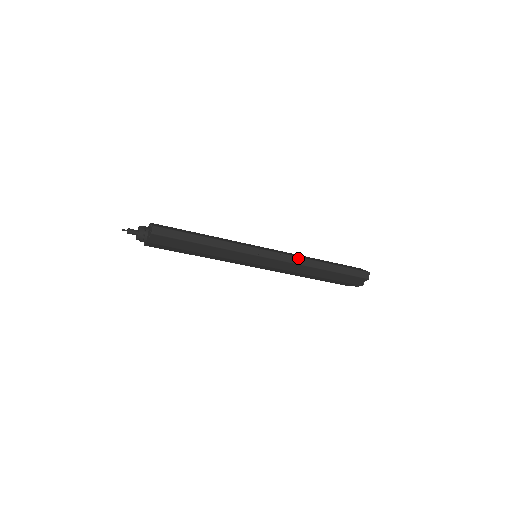
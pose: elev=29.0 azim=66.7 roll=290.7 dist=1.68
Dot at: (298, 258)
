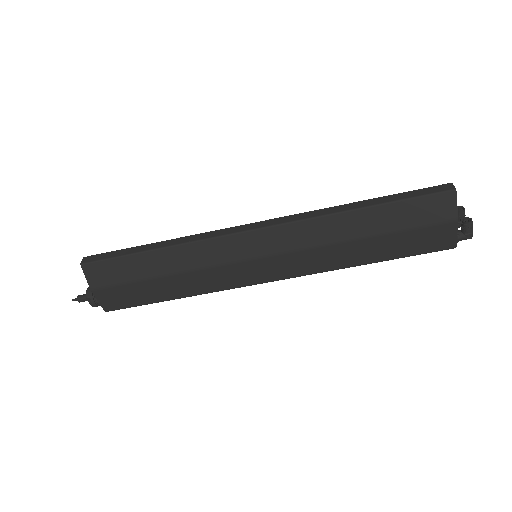
Dot at: (305, 213)
